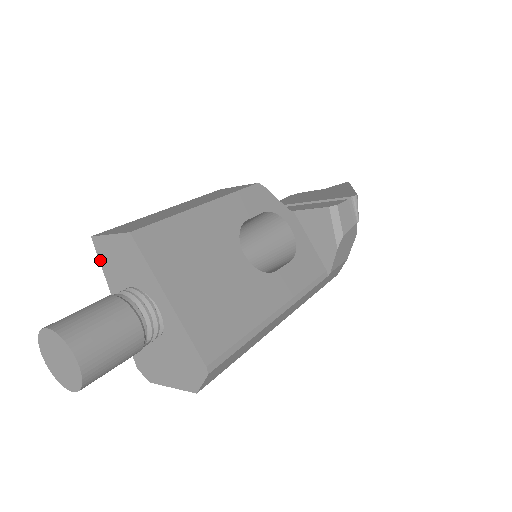
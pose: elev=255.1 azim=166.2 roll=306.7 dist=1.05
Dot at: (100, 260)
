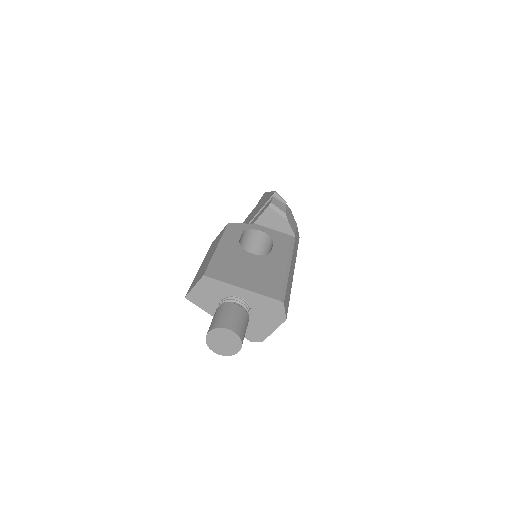
Dot at: (197, 305)
